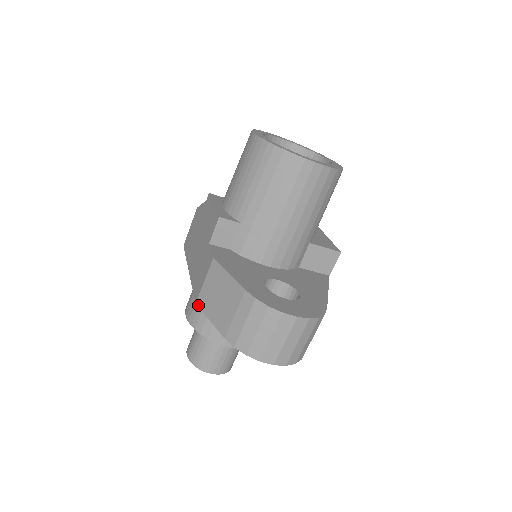
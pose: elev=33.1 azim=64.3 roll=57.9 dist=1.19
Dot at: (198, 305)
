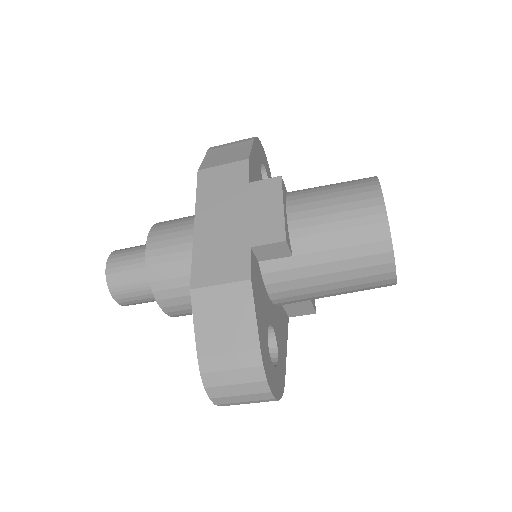
Dot at: (192, 295)
